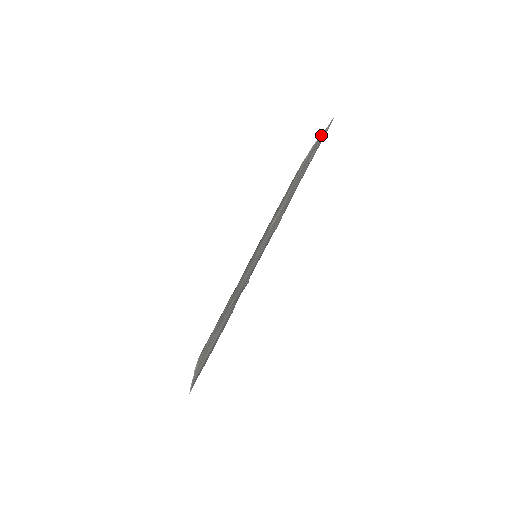
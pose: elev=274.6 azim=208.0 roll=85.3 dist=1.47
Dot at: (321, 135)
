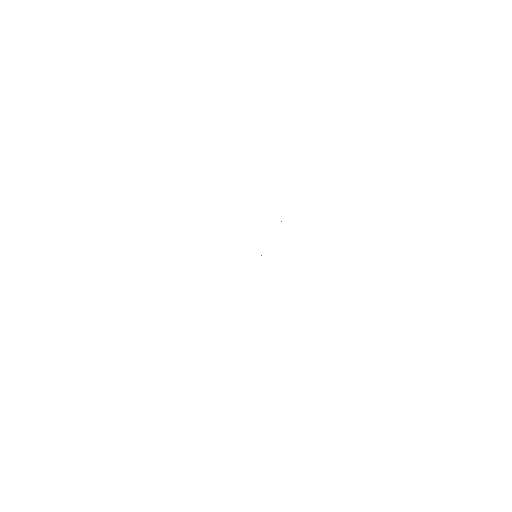
Dot at: occluded
